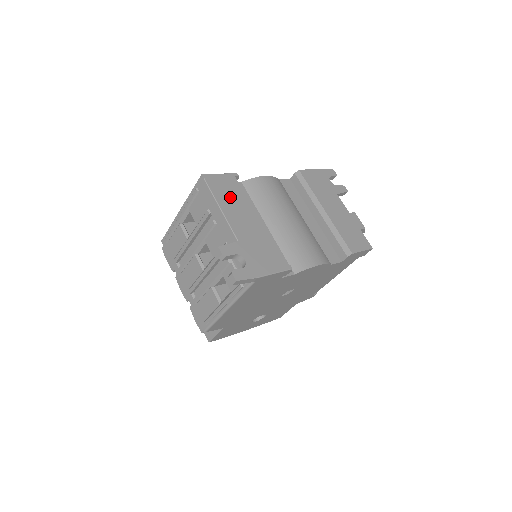
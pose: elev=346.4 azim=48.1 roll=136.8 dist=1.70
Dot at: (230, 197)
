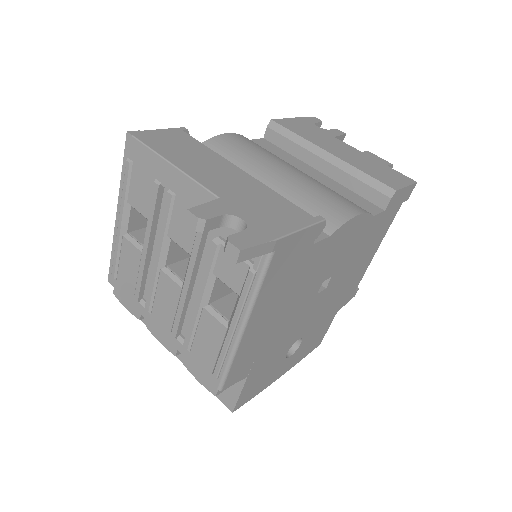
Dot at: (184, 151)
